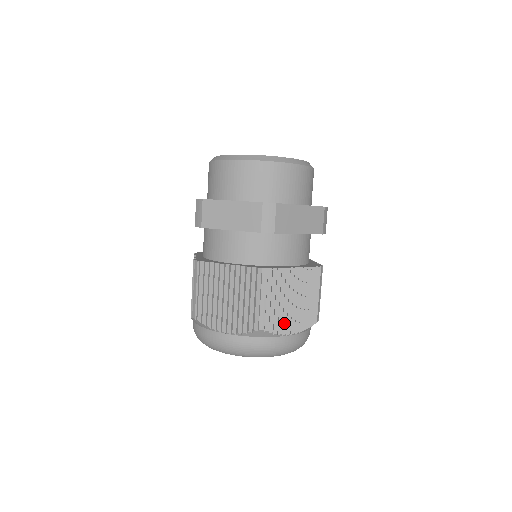
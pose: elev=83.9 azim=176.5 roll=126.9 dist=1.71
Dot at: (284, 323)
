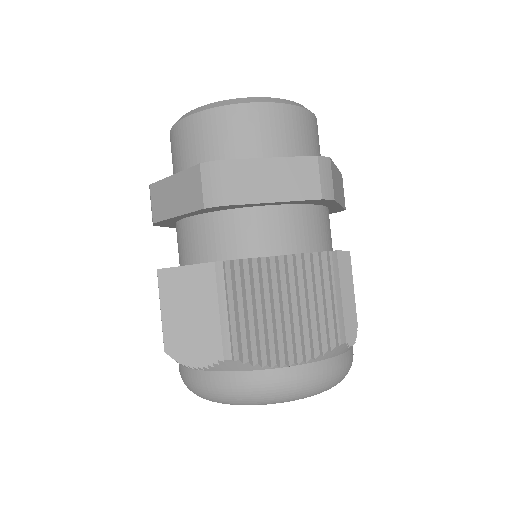
Dot at: occluded
